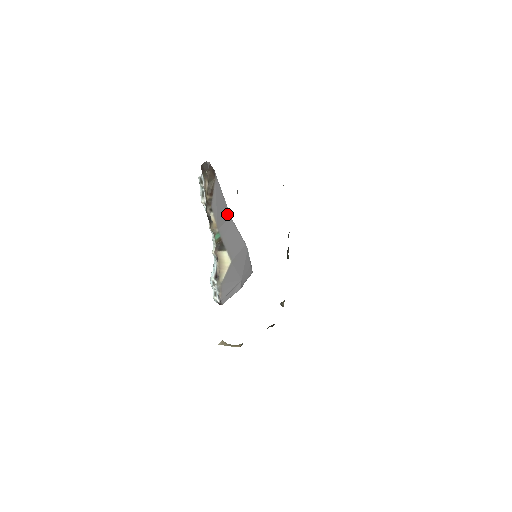
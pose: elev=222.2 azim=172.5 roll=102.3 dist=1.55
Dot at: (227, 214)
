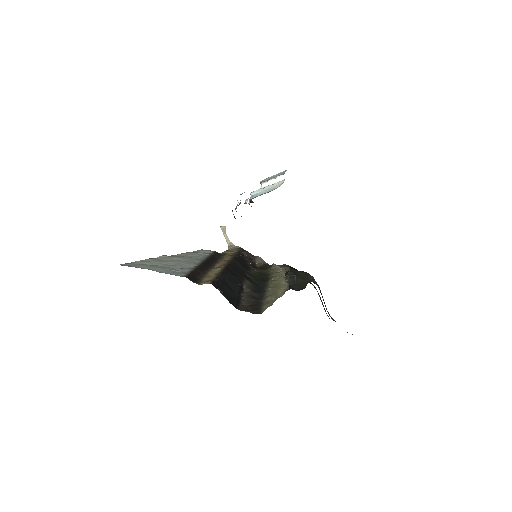
Dot at: occluded
